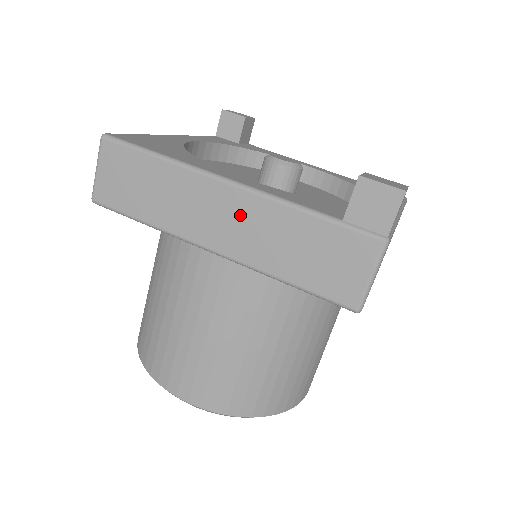
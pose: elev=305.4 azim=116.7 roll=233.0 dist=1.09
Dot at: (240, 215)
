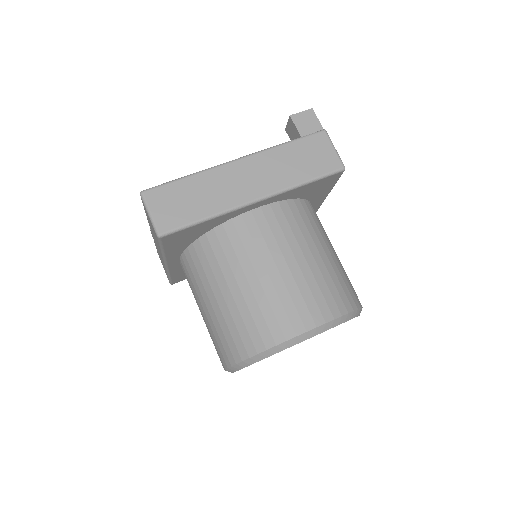
Dot at: (255, 170)
